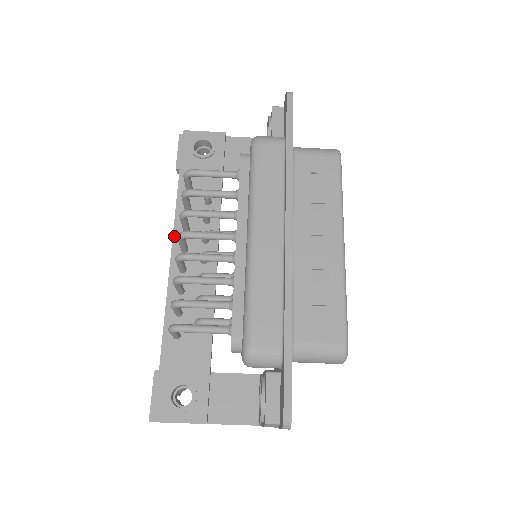
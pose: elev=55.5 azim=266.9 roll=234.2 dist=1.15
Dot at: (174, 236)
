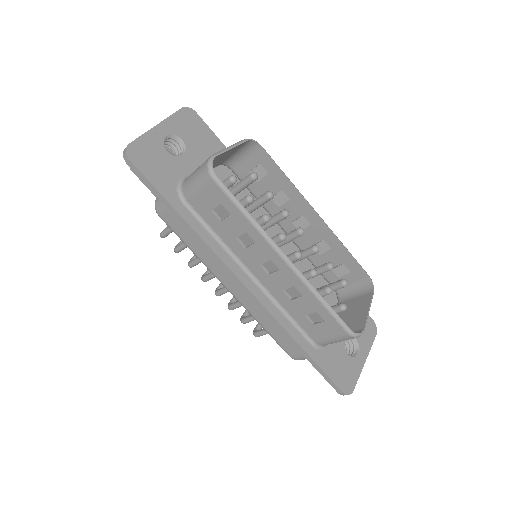
Dot at: occluded
